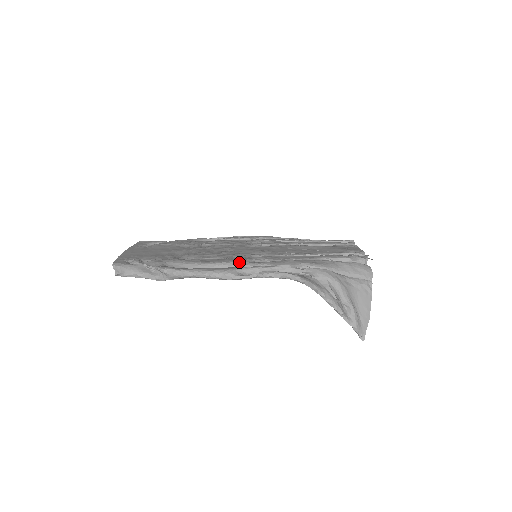
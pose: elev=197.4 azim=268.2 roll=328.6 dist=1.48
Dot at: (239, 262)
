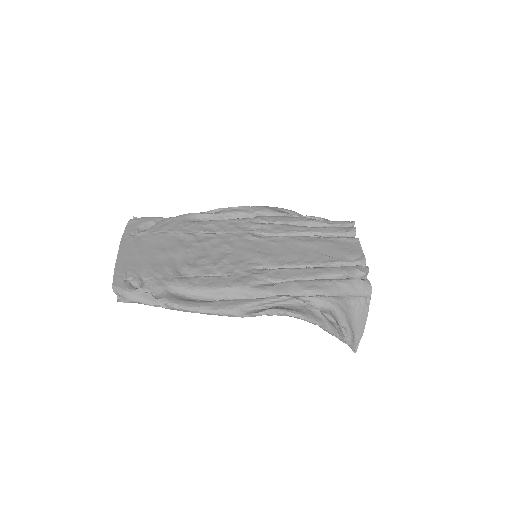
Dot at: (242, 287)
